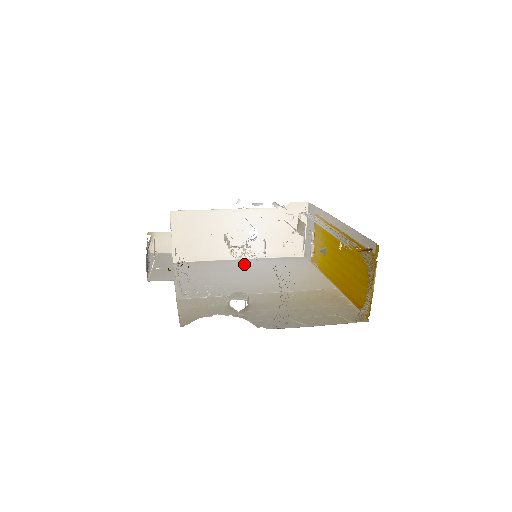
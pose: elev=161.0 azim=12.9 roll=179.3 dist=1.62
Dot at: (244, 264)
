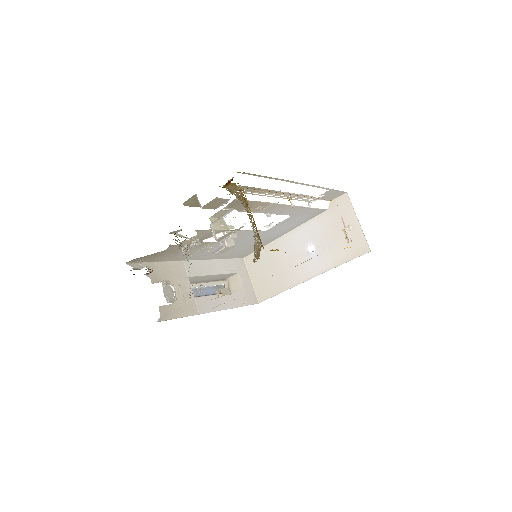
Dot at: occluded
